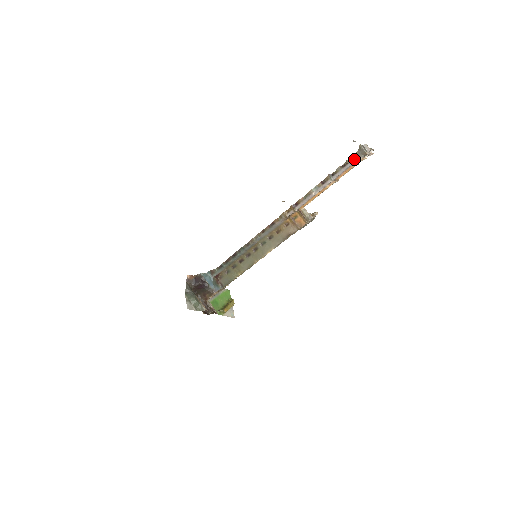
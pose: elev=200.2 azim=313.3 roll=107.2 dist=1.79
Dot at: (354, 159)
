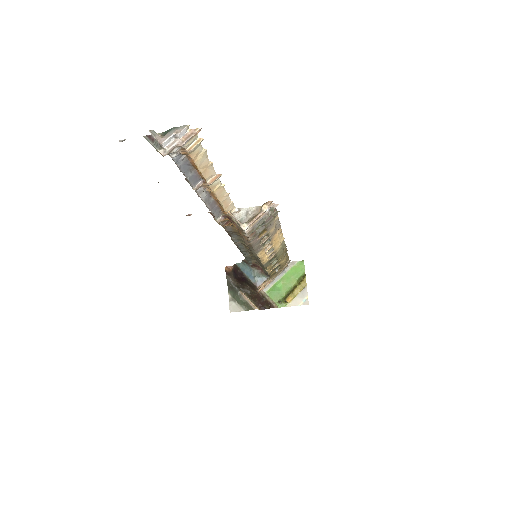
Dot at: occluded
